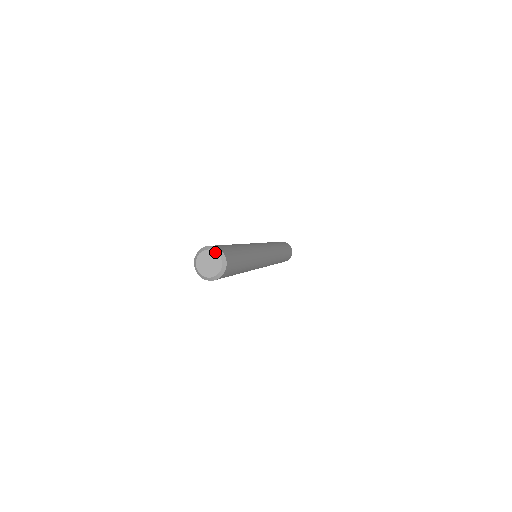
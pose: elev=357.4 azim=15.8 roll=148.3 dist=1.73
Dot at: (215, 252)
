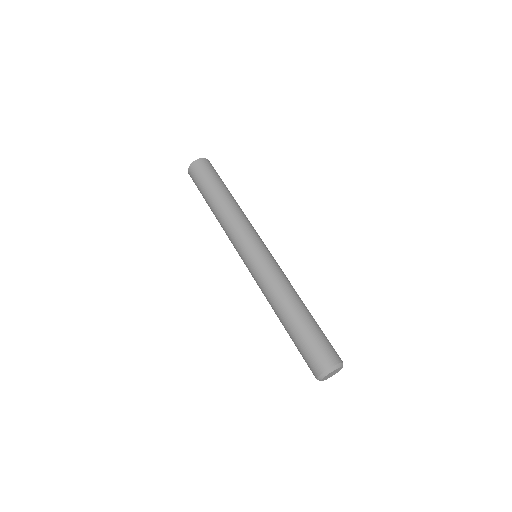
Dot at: (333, 371)
